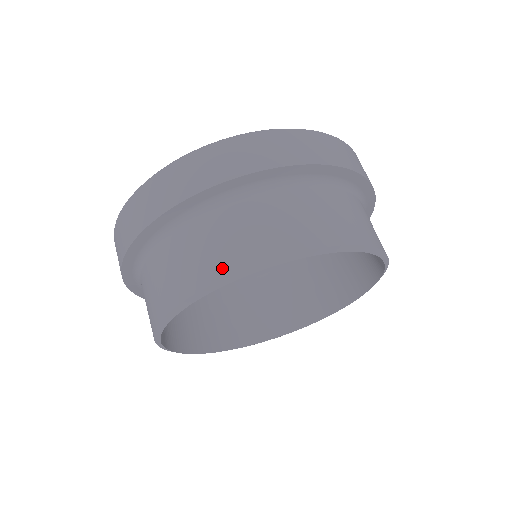
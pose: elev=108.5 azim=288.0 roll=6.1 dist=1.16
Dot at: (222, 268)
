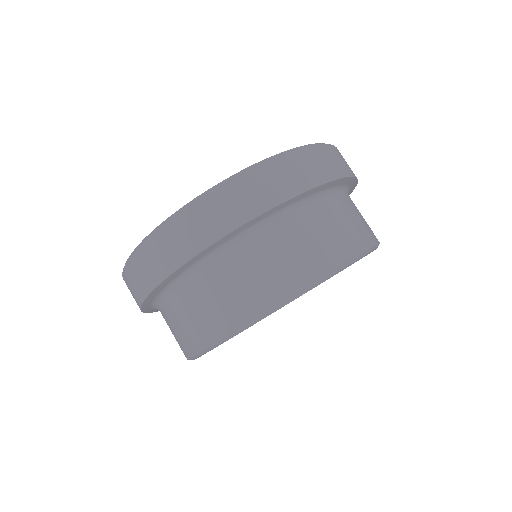
Dot at: (307, 273)
